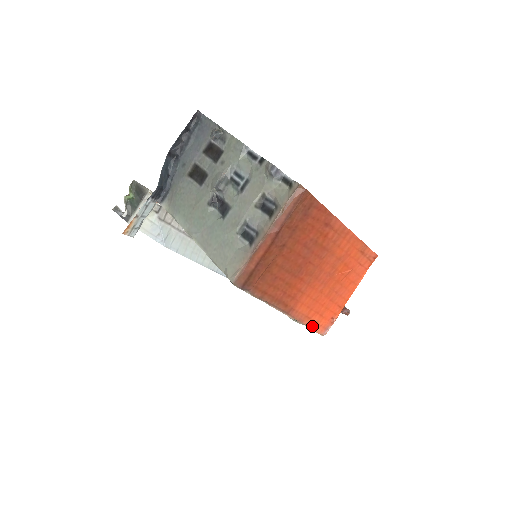
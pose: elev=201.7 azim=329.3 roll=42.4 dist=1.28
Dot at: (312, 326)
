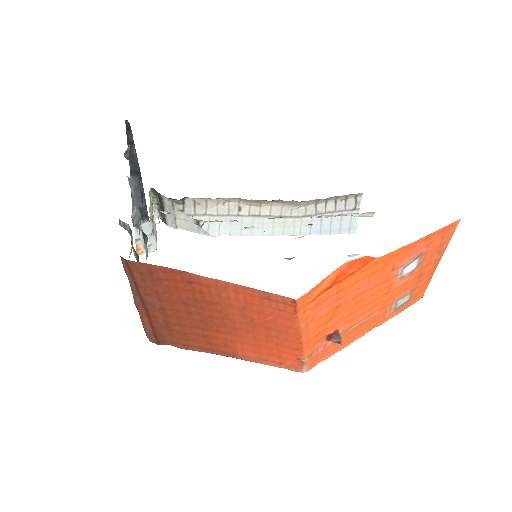
Dot at: (278, 366)
